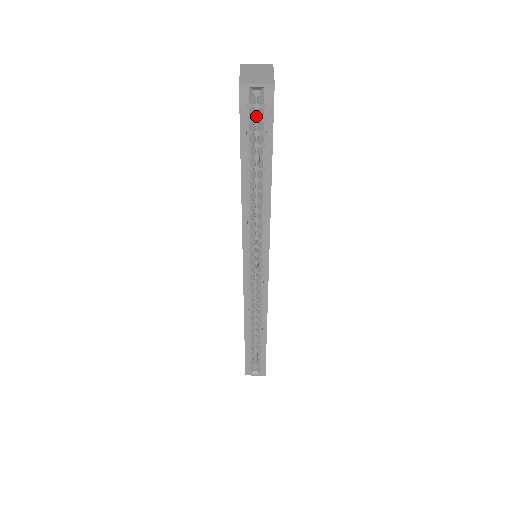
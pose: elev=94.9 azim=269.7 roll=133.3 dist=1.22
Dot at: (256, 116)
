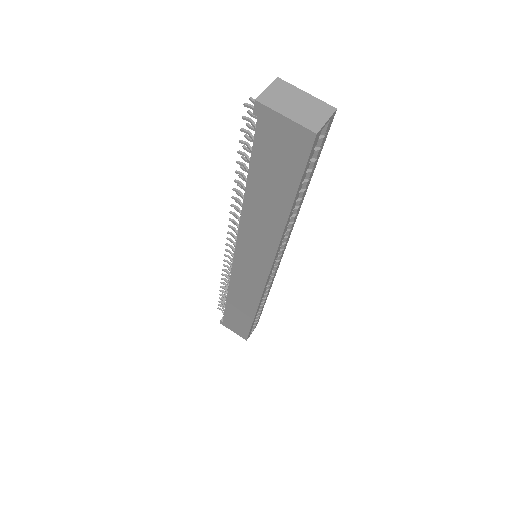
Dot at: occluded
